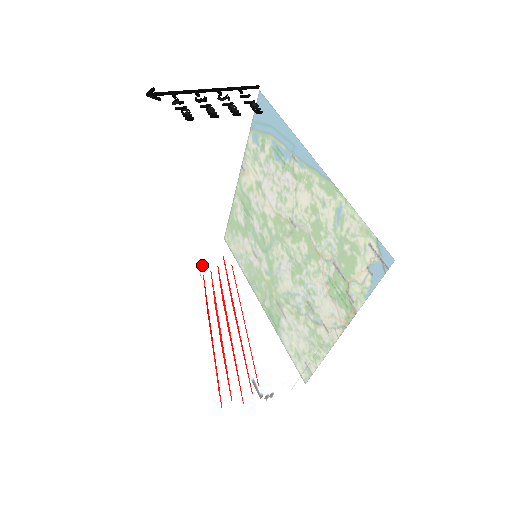
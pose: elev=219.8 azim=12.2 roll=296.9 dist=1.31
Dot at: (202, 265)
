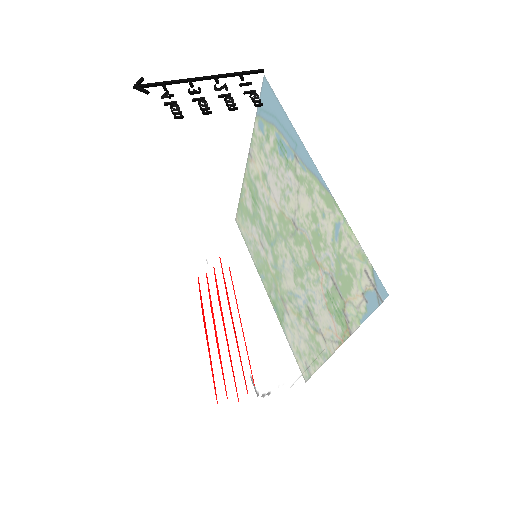
Dot at: (207, 253)
